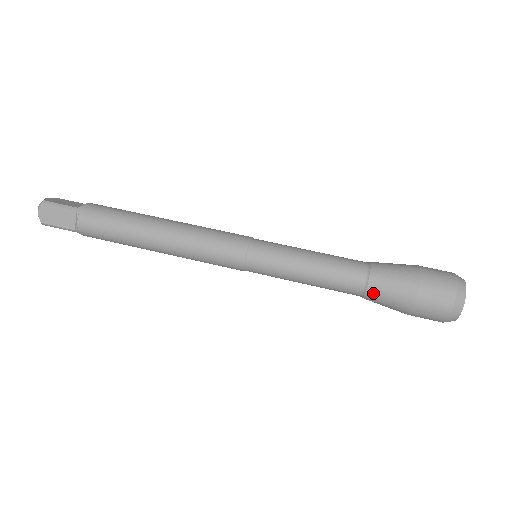
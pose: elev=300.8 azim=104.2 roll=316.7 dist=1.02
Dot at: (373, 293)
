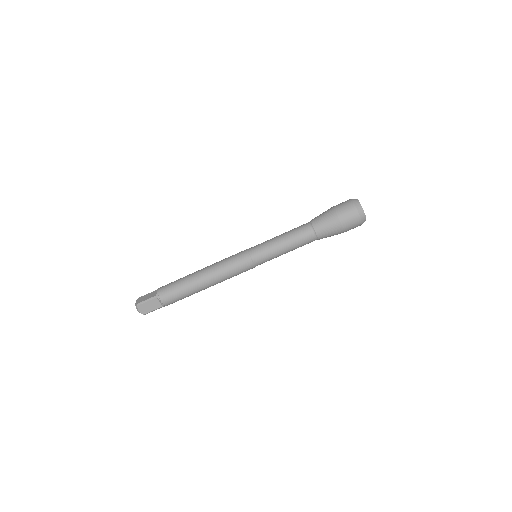
Dot at: occluded
